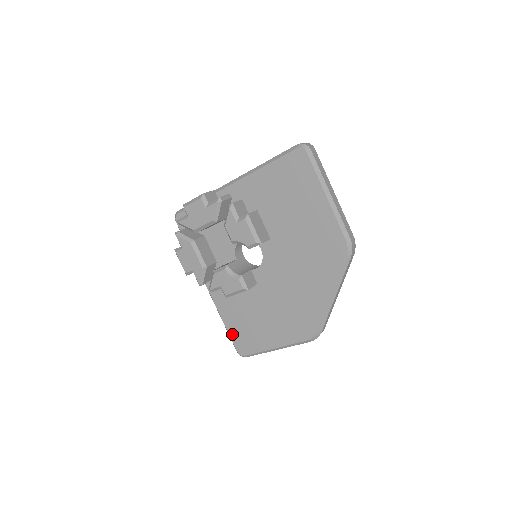
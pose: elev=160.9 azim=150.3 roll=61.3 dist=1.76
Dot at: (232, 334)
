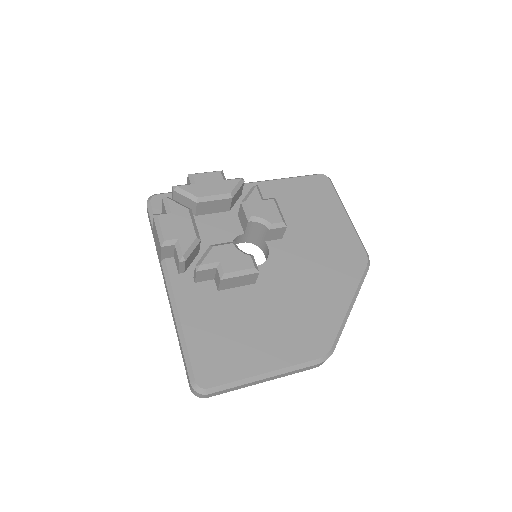
Dot at: (194, 351)
